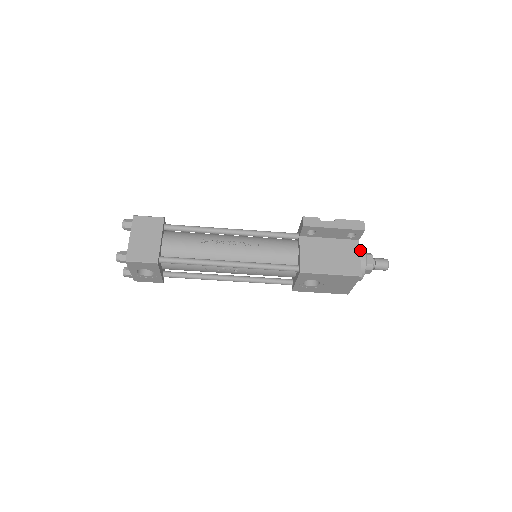
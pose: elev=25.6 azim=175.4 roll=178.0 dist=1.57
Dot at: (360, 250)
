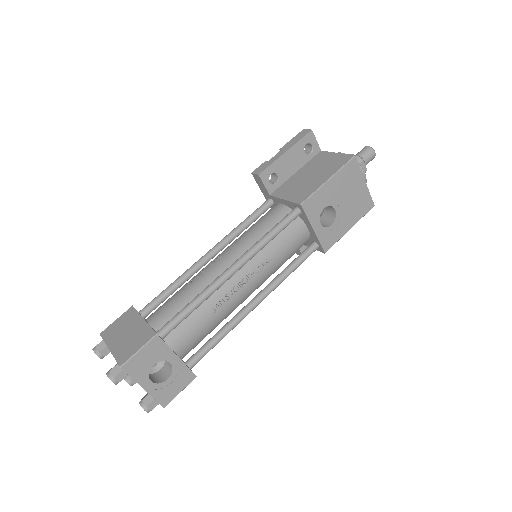
Dot at: occluded
